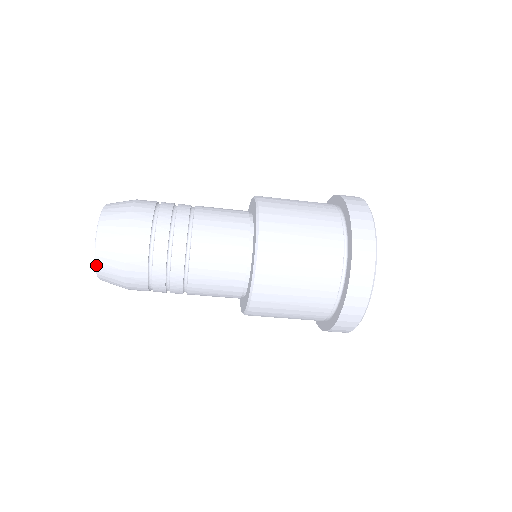
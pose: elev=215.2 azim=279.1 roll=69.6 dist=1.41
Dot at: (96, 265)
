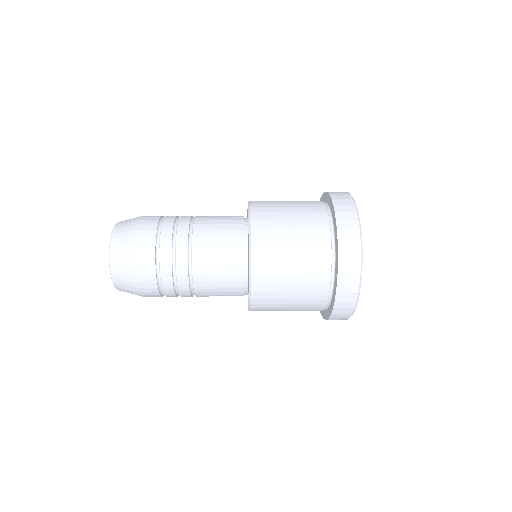
Dot at: occluded
